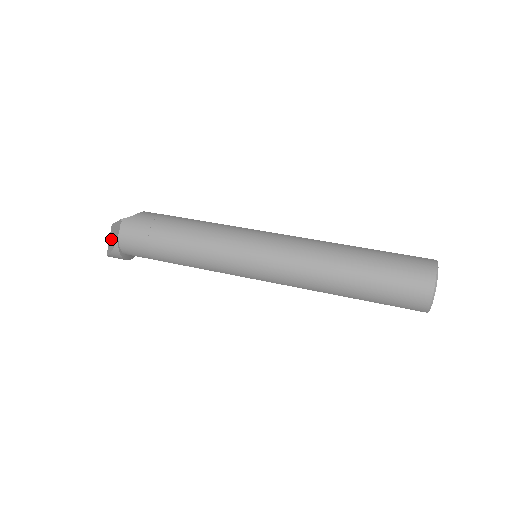
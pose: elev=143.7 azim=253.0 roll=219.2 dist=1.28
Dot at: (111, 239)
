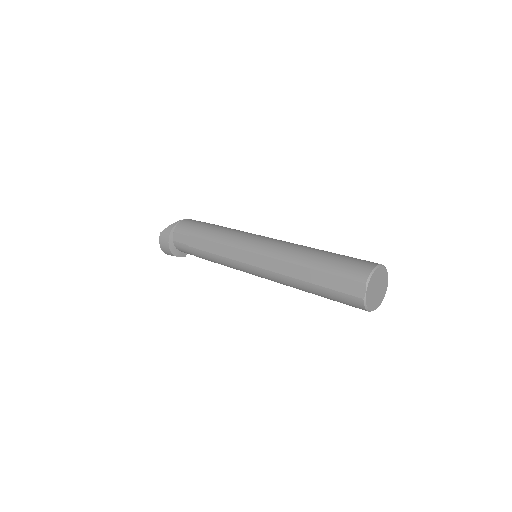
Dot at: occluded
